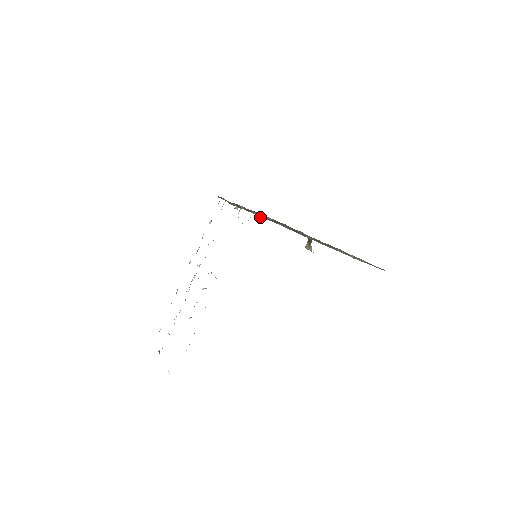
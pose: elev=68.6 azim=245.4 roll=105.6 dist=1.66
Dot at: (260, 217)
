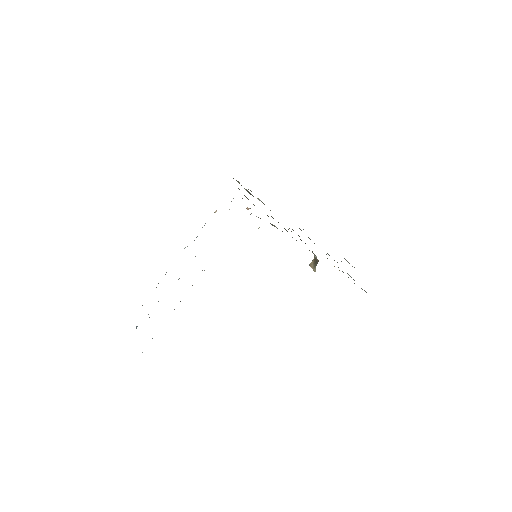
Dot at: occluded
